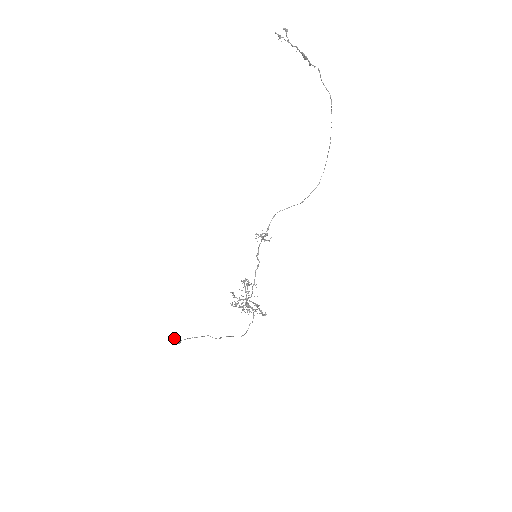
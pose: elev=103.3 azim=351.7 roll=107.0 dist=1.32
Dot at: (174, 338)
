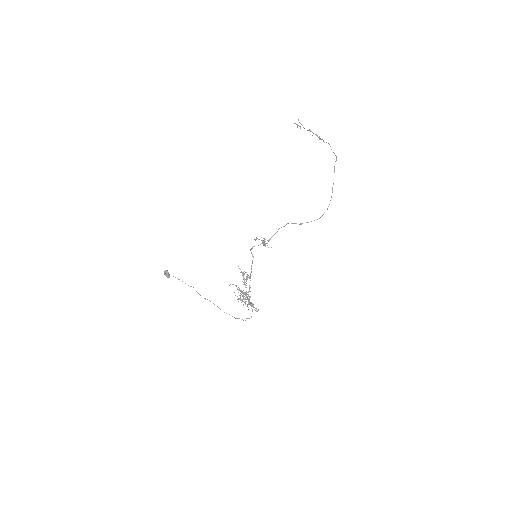
Dot at: (166, 270)
